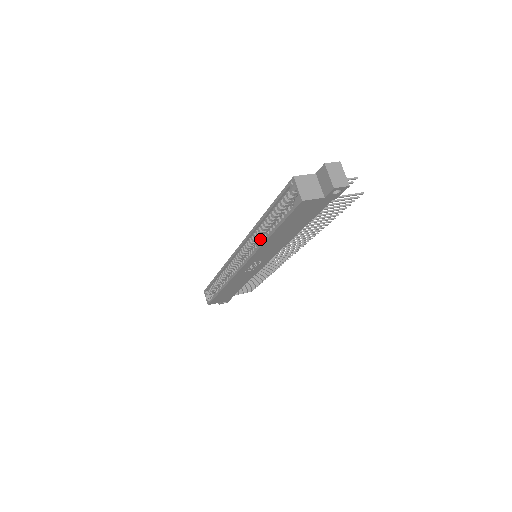
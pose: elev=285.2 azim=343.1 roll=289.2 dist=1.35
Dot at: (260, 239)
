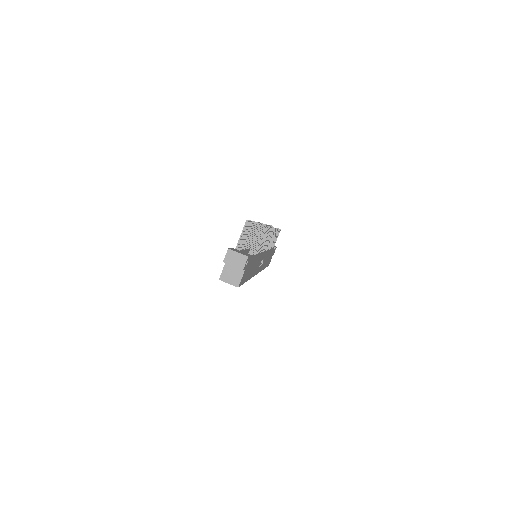
Dot at: occluded
